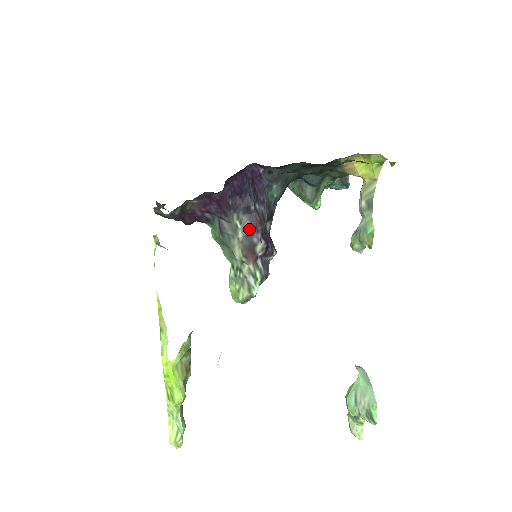
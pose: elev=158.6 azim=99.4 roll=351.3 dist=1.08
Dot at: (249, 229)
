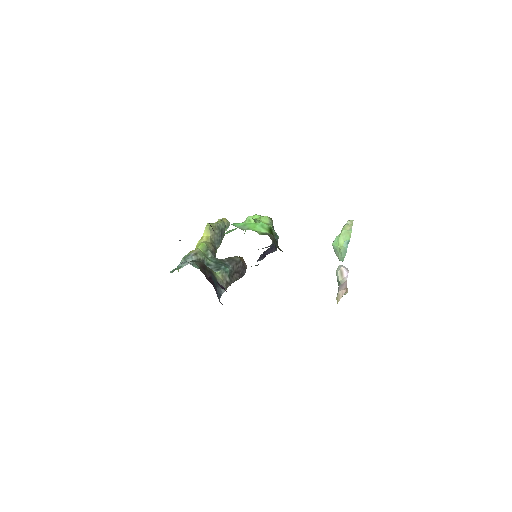
Dot at: occluded
